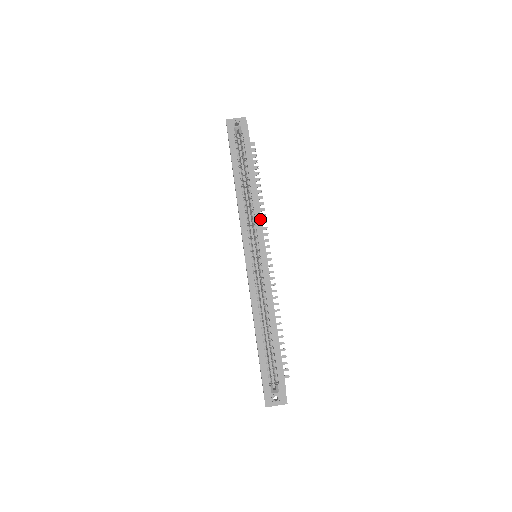
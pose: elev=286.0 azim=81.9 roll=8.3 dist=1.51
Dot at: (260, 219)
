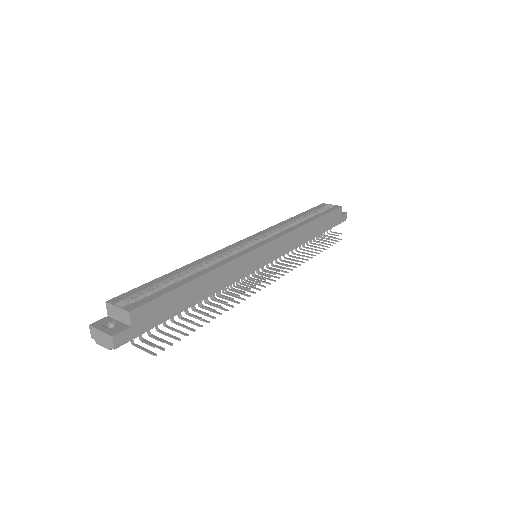
Dot at: (288, 232)
